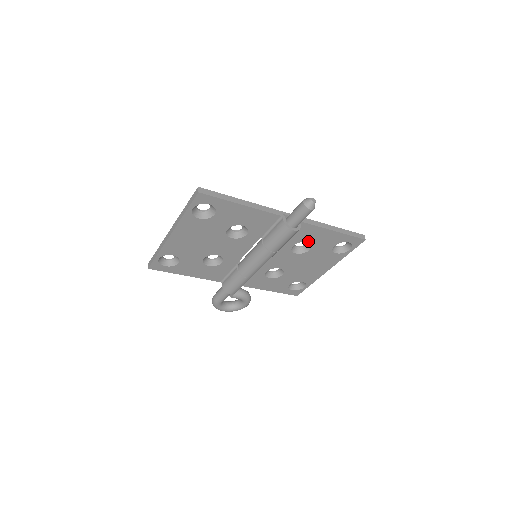
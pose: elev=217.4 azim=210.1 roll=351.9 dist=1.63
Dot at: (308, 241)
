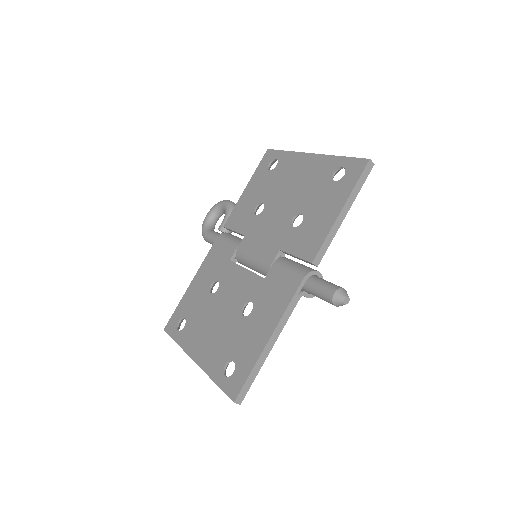
Dot at: occluded
